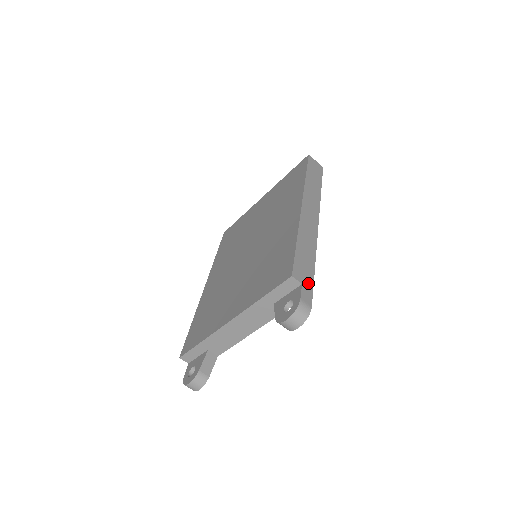
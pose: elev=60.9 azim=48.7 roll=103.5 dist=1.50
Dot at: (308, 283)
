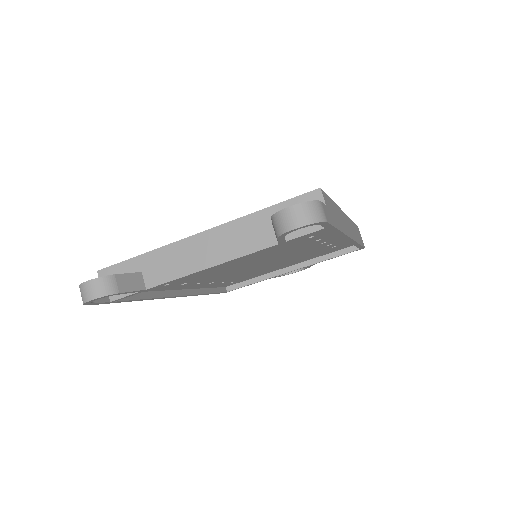
Dot at: (331, 217)
